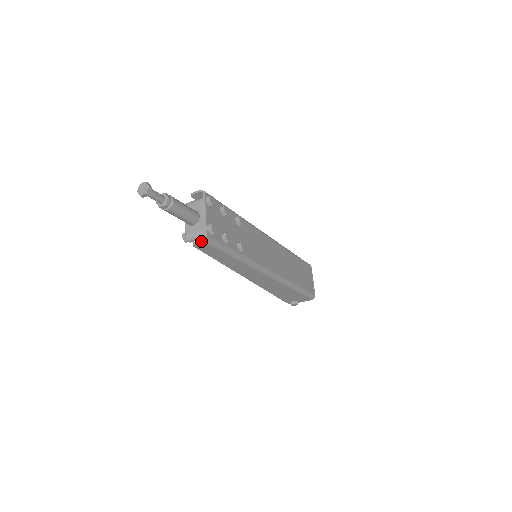
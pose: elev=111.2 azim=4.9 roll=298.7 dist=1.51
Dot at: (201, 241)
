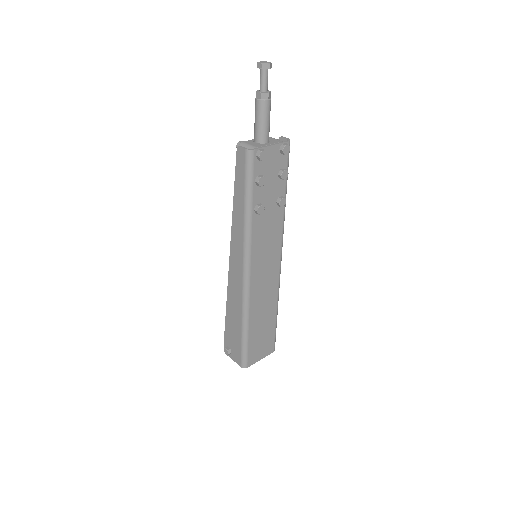
Dot at: (246, 148)
